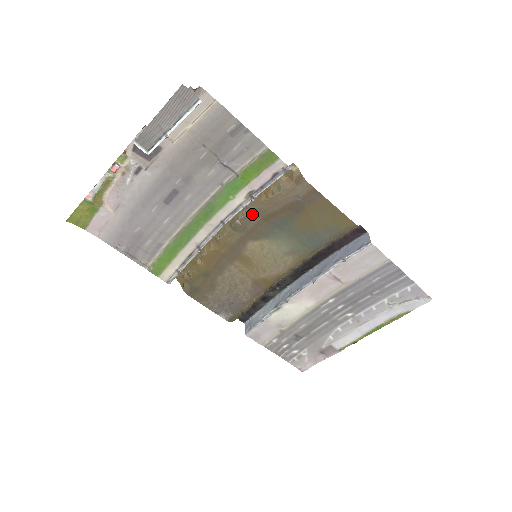
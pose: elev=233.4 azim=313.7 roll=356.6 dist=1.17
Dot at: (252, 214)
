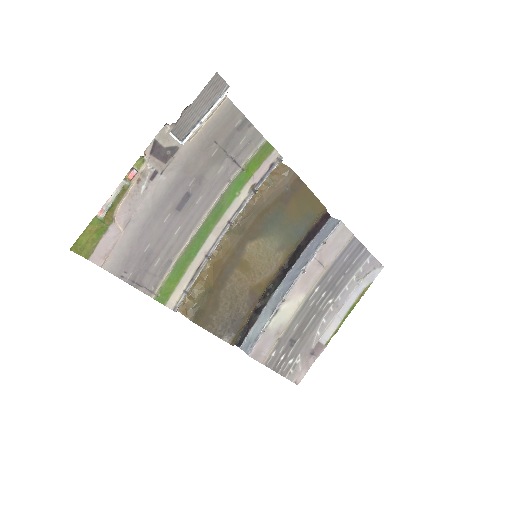
Dot at: (249, 212)
